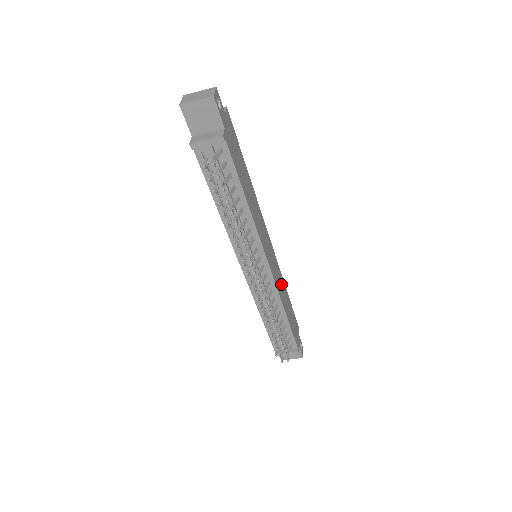
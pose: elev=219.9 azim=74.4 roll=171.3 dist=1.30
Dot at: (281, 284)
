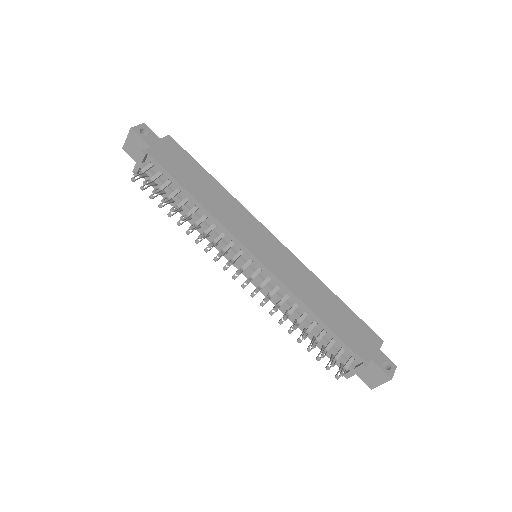
Dot at: (307, 283)
